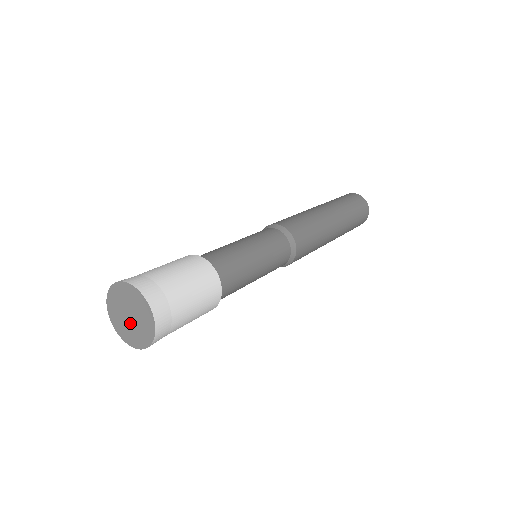
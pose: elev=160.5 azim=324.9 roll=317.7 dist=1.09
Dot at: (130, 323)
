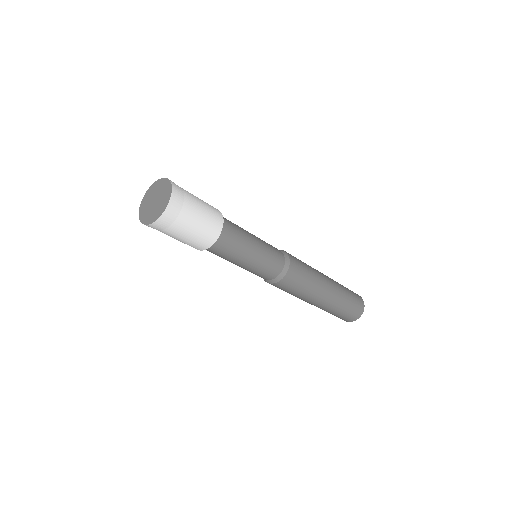
Dot at: (155, 205)
